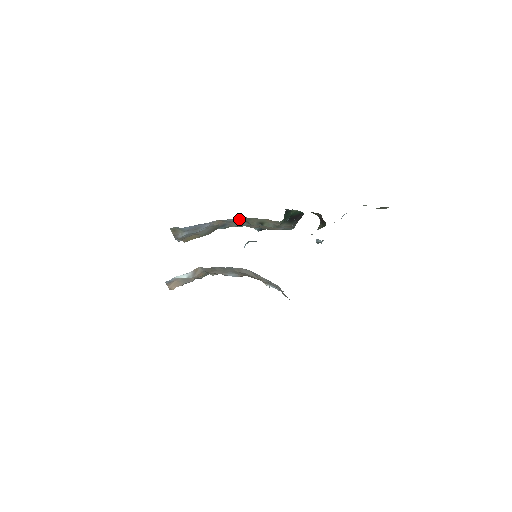
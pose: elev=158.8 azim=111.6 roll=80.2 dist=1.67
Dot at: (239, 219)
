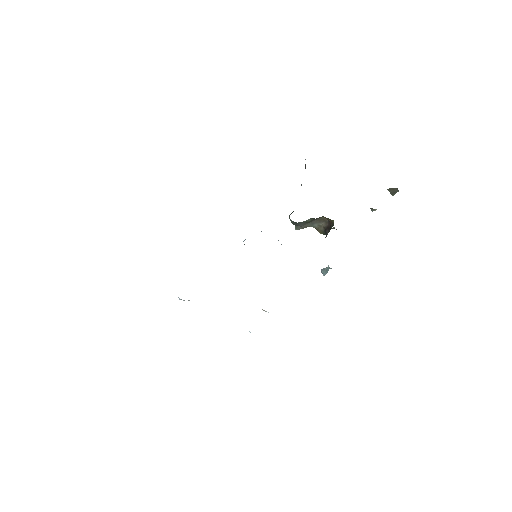
Dot at: occluded
